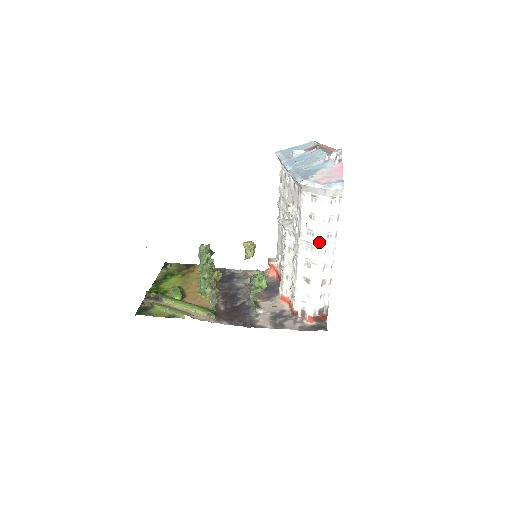
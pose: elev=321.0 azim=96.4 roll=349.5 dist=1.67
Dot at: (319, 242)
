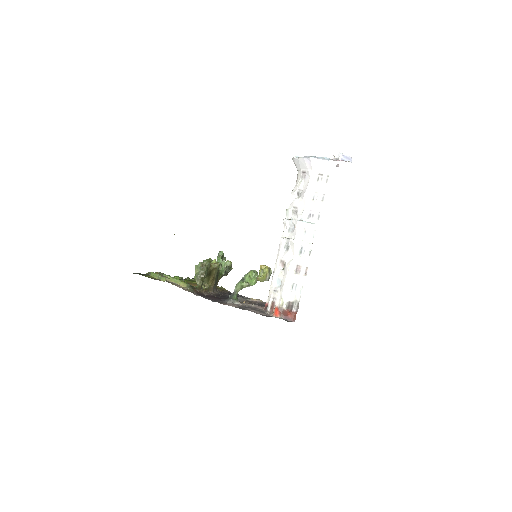
Dot at: (299, 218)
